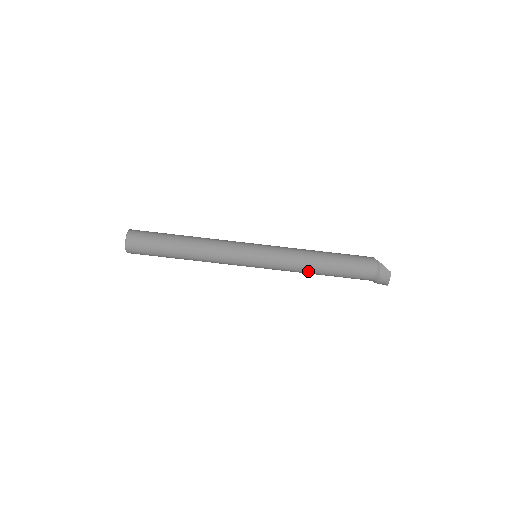
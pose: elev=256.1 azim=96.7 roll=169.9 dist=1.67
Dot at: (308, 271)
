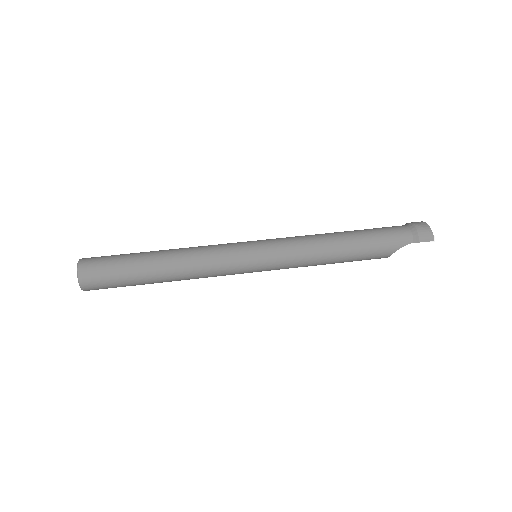
Dot at: (326, 241)
